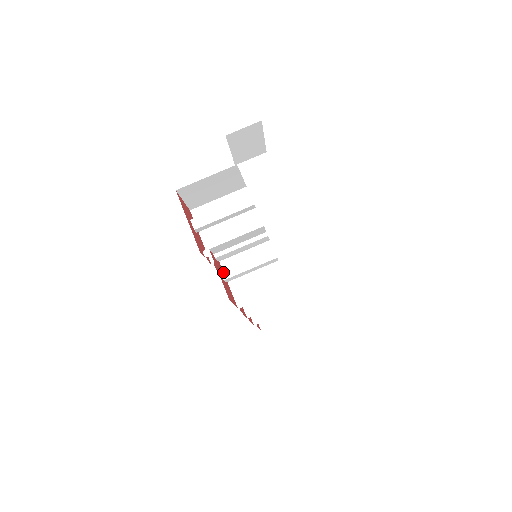
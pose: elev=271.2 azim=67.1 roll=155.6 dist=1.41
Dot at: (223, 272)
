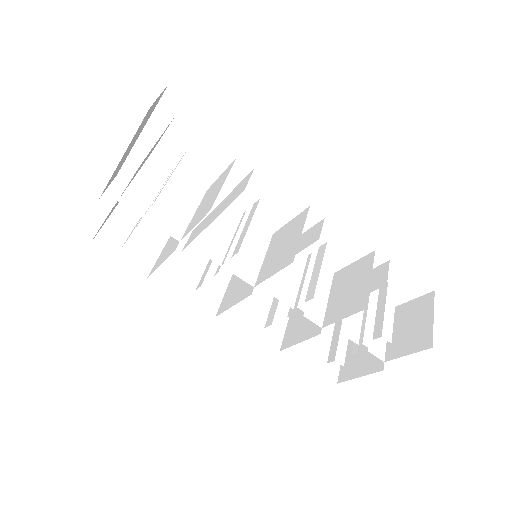
Dot at: occluded
